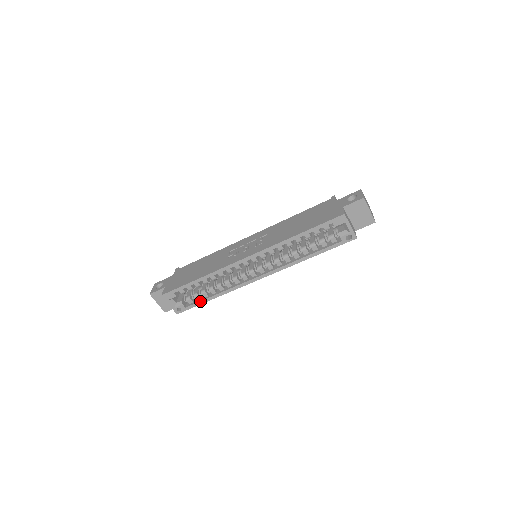
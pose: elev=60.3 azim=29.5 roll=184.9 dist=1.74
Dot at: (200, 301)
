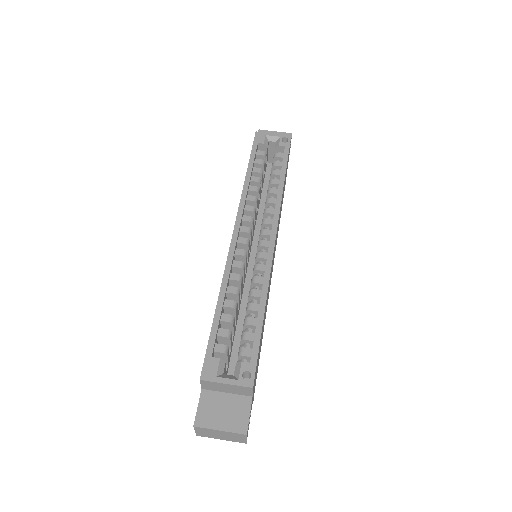
Dot at: (255, 331)
